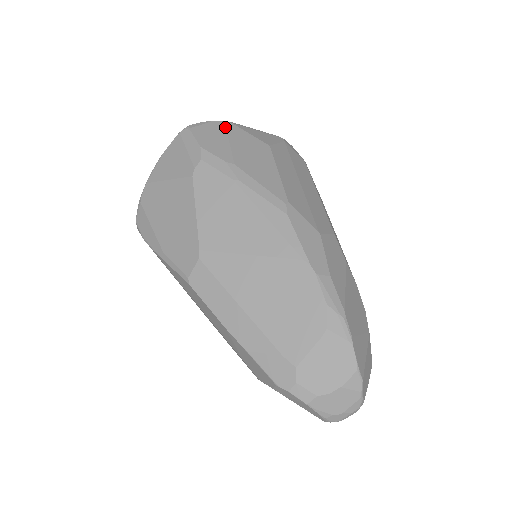
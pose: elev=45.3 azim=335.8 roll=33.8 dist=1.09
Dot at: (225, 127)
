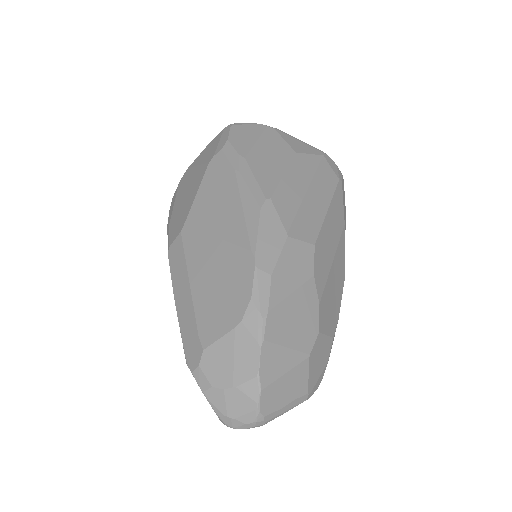
Dot at: (264, 130)
